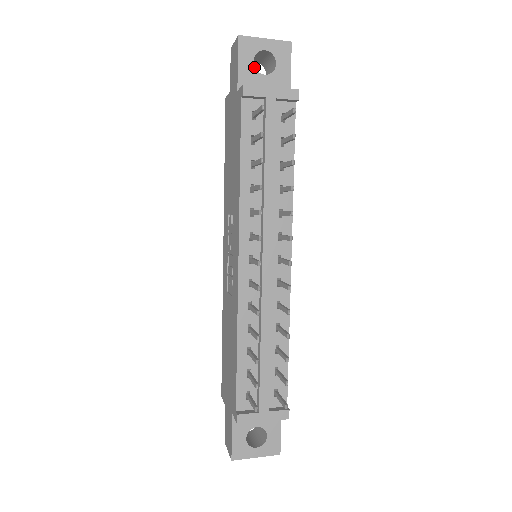
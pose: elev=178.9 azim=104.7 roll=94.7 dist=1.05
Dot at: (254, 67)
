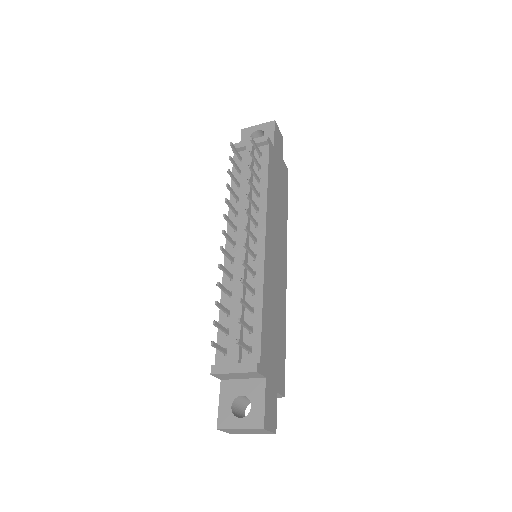
Dot at: occluded
